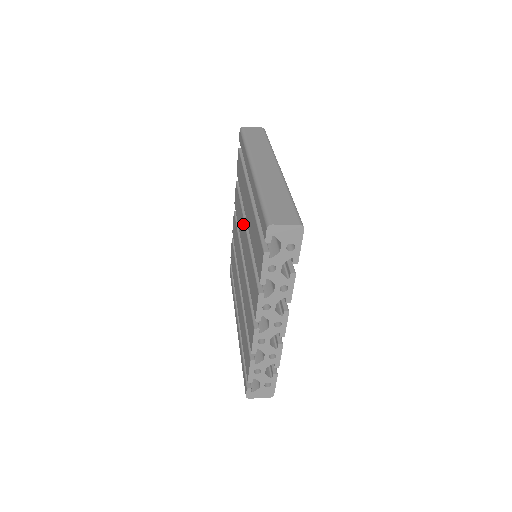
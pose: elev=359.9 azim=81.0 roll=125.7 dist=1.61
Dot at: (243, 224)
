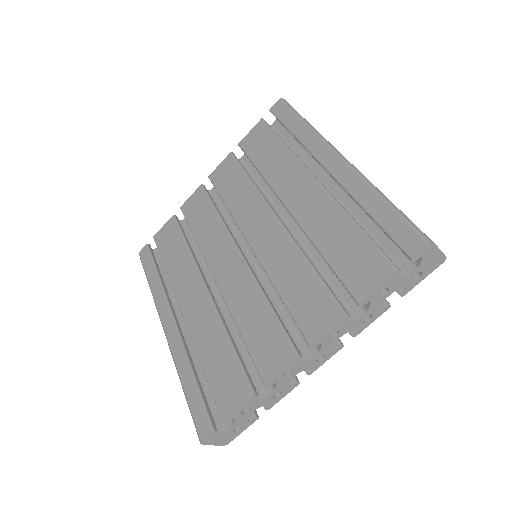
Dot at: (265, 211)
